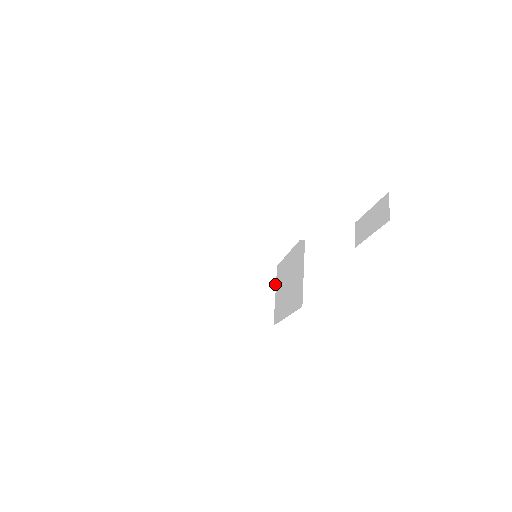
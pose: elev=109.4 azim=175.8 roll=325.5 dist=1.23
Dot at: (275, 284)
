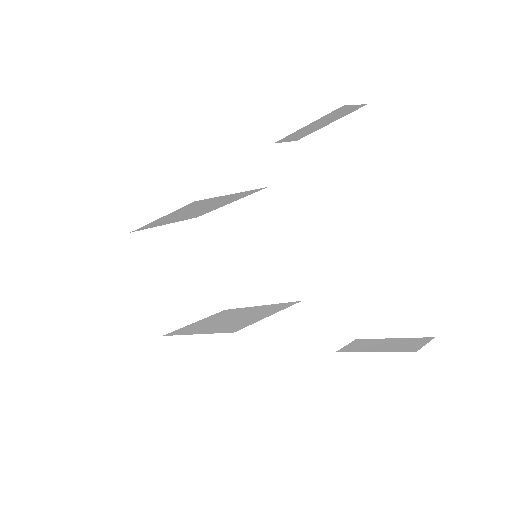
Dot at: (206, 316)
